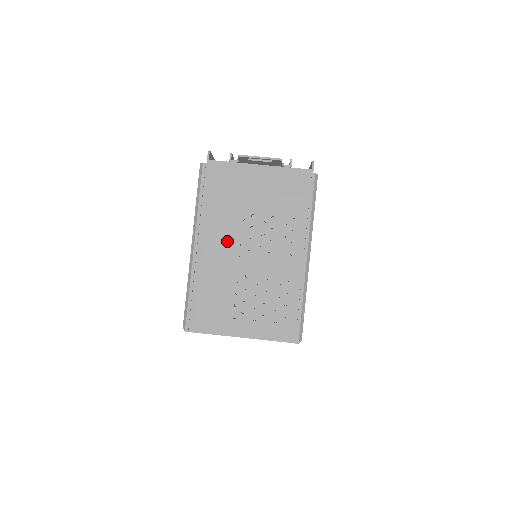
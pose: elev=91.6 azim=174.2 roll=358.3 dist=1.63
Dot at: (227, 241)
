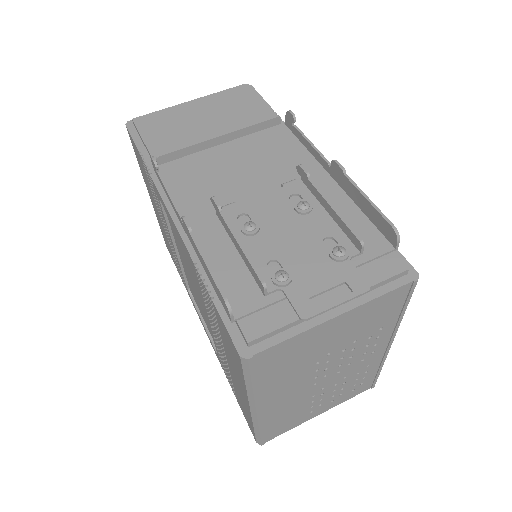
Dot at: (297, 386)
